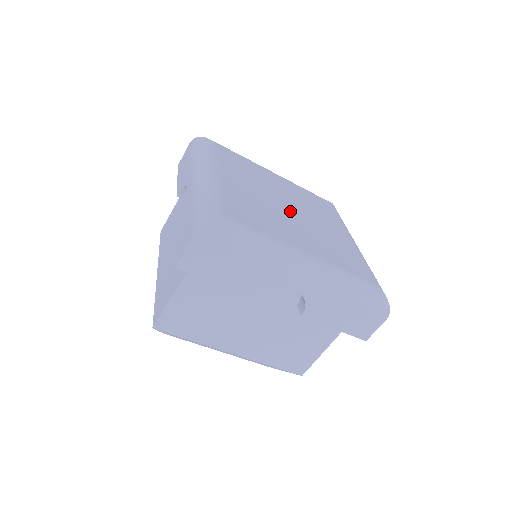
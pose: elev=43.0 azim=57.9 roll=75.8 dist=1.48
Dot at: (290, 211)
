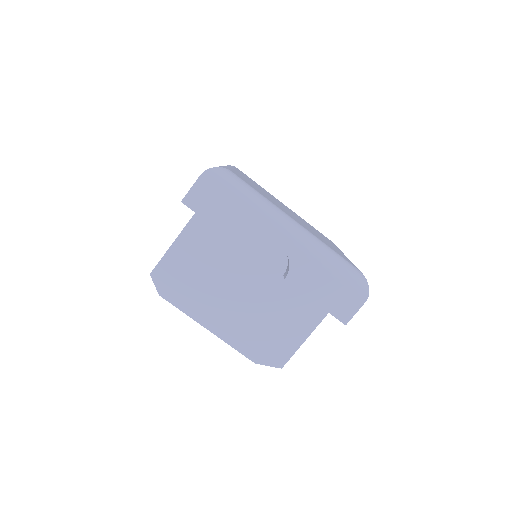
Dot at: occluded
